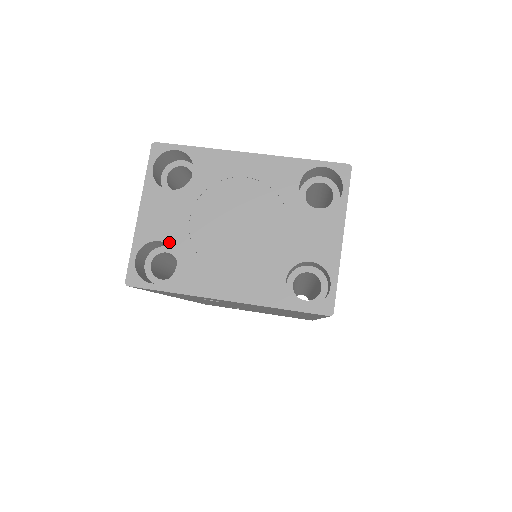
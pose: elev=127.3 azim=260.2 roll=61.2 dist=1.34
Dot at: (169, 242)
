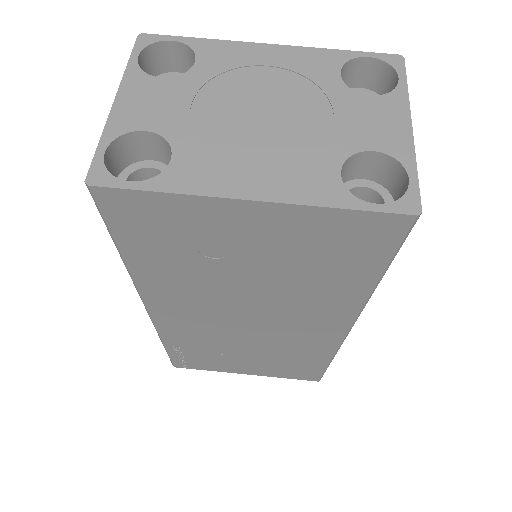
Dot at: (159, 132)
